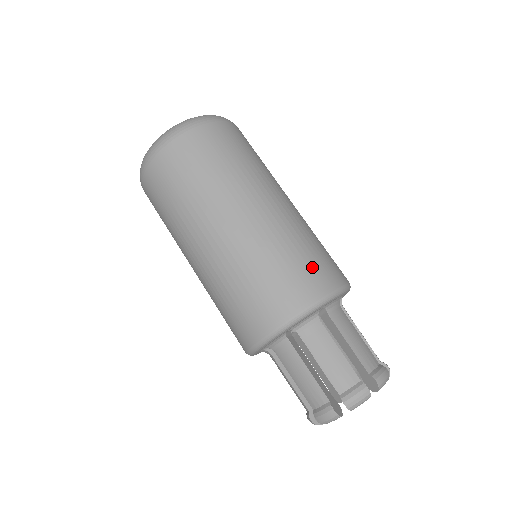
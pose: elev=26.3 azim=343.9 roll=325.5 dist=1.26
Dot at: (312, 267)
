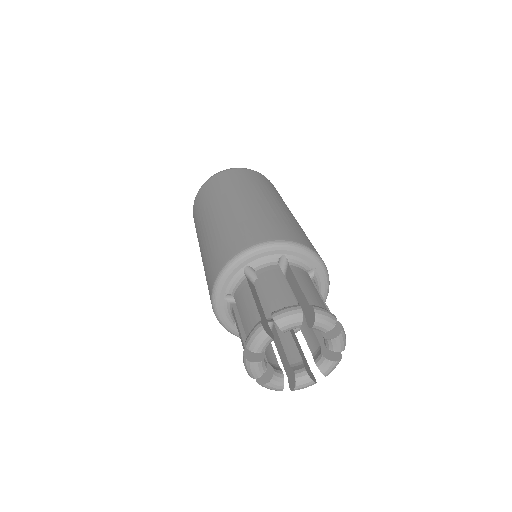
Dot at: occluded
